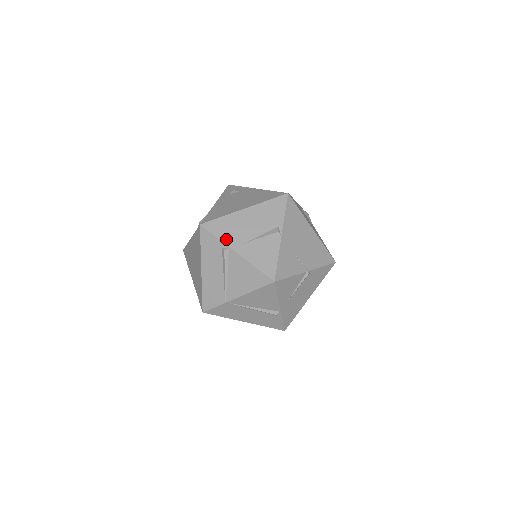
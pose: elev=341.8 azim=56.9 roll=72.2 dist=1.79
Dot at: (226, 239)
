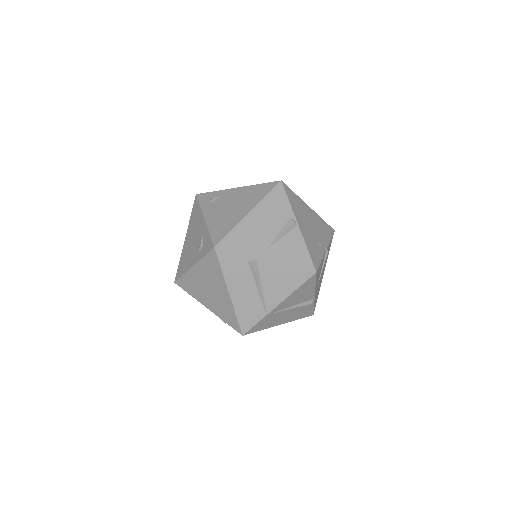
Dot at: (249, 251)
